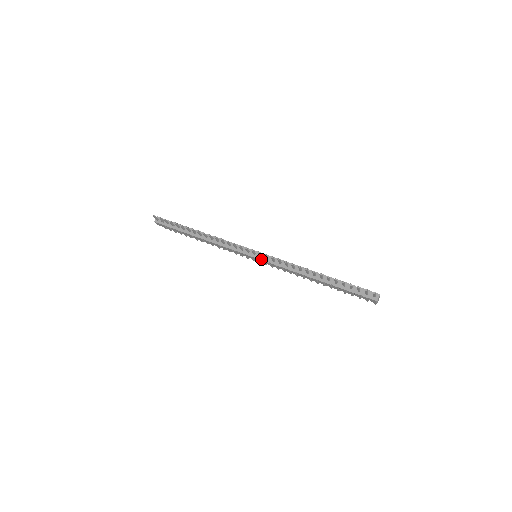
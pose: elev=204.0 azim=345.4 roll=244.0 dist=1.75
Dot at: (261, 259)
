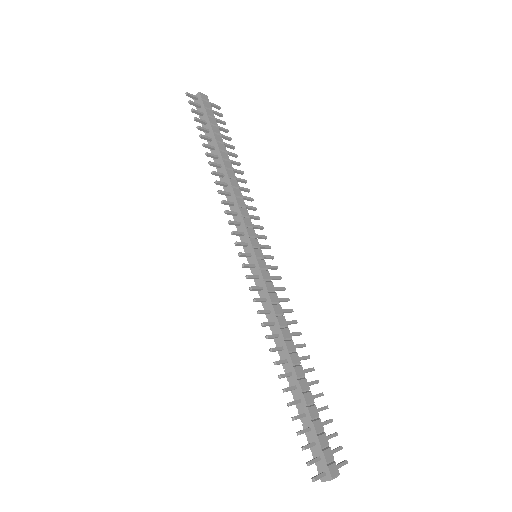
Dot at: (251, 270)
